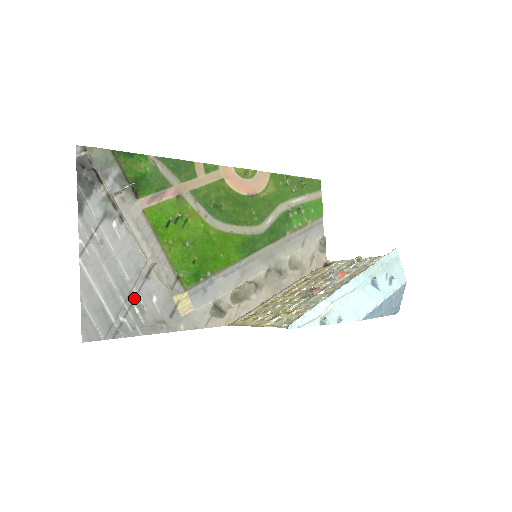
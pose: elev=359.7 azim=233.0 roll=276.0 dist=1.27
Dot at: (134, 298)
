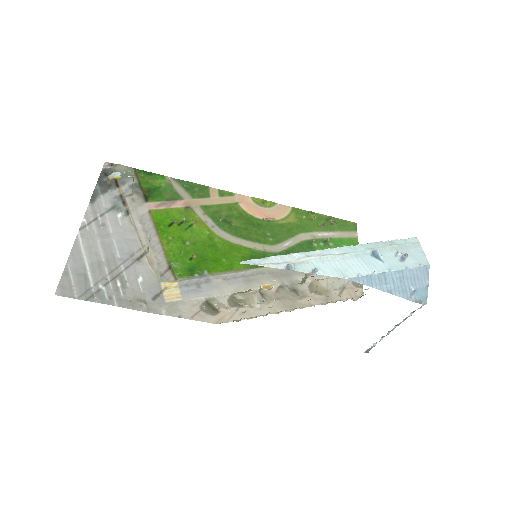
Dot at: (119, 273)
